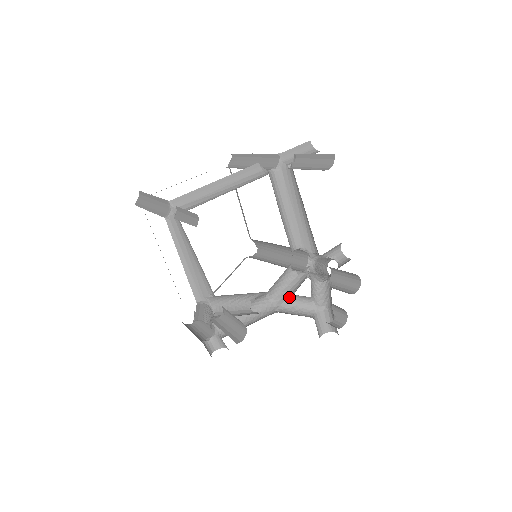
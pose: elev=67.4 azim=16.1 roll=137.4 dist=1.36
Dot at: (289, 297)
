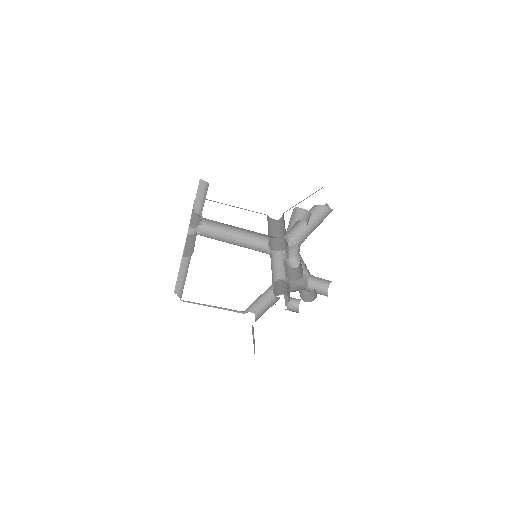
Dot at: occluded
